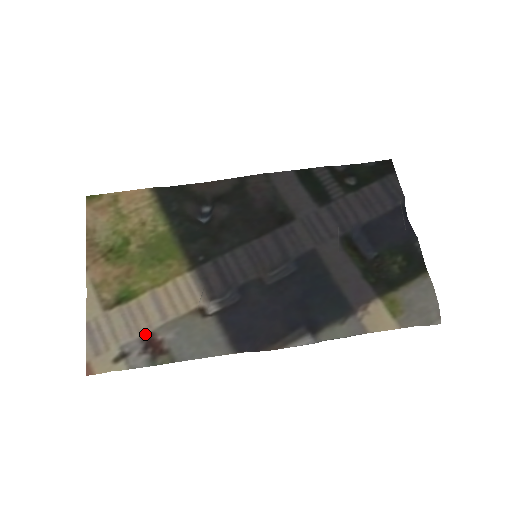
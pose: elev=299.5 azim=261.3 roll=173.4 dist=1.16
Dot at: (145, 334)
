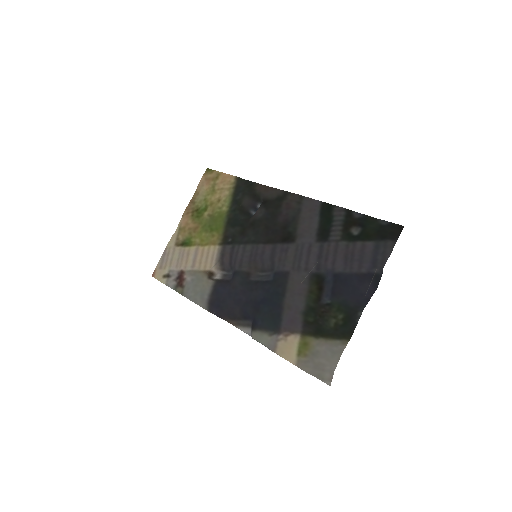
Dot at: (181, 270)
